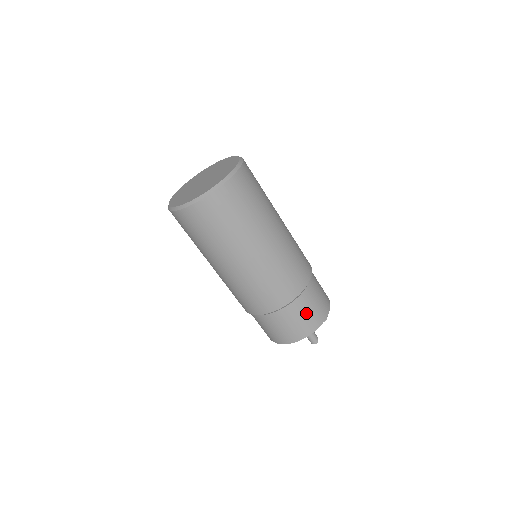
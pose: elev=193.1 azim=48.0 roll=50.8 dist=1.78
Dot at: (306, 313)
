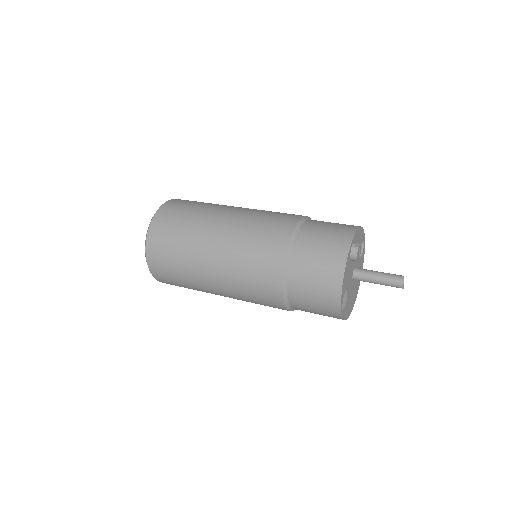
Dot at: (315, 262)
